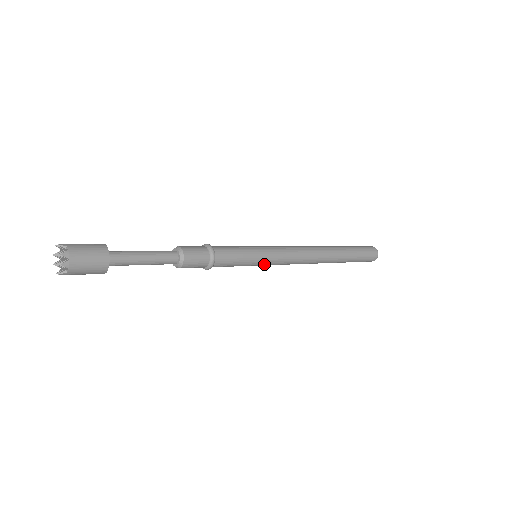
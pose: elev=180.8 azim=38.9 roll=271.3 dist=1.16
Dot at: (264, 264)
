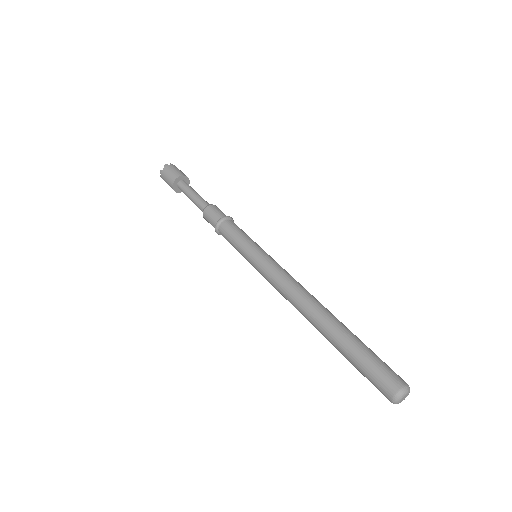
Dot at: (254, 259)
